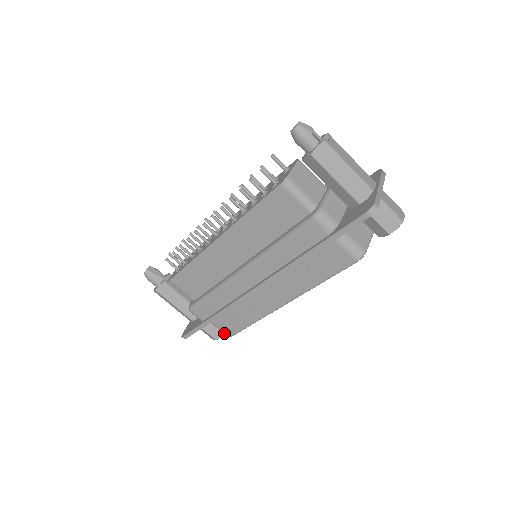
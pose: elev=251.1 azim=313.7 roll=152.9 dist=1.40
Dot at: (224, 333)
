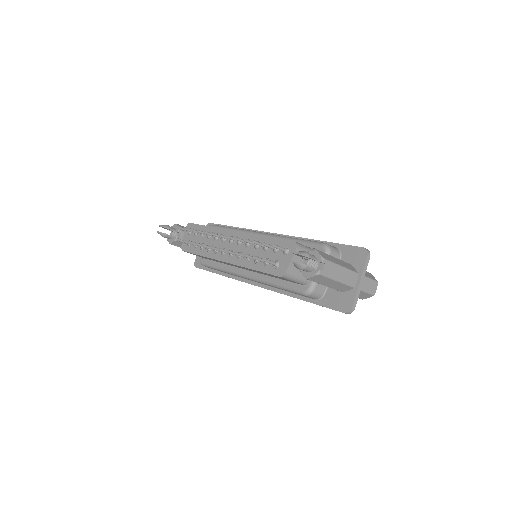
Dot at: occluded
